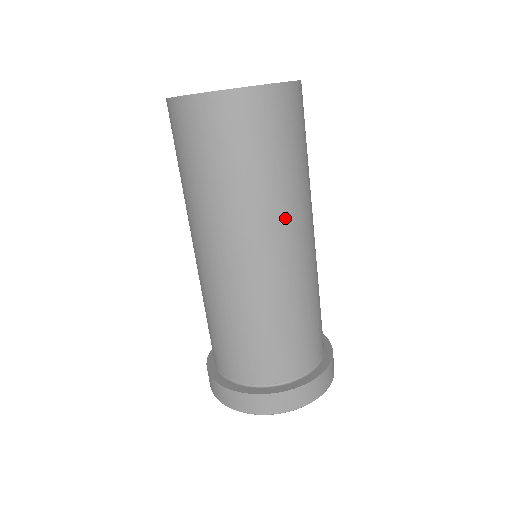
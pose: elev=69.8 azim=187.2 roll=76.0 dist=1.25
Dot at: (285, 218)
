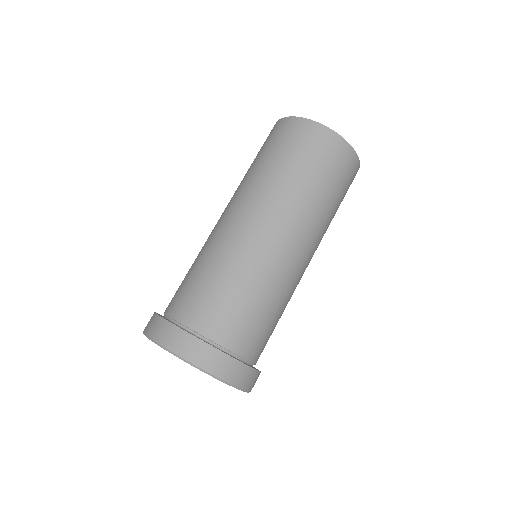
Dot at: (301, 218)
